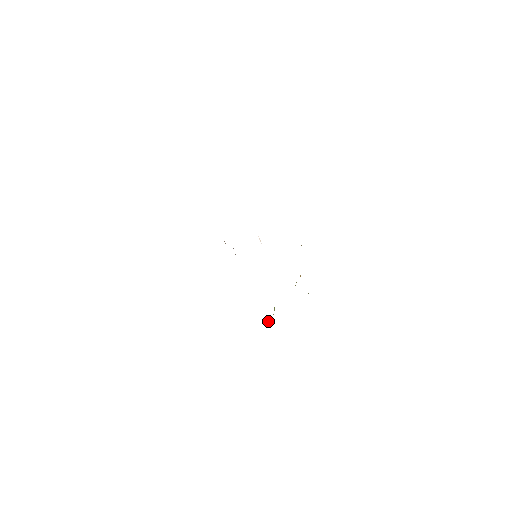
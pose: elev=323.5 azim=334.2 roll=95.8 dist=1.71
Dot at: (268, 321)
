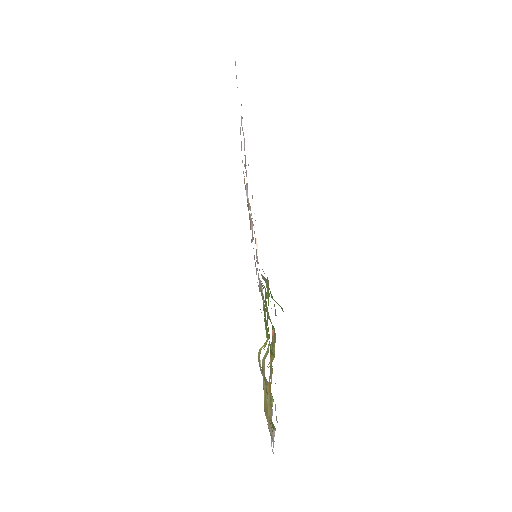
Dot at: occluded
